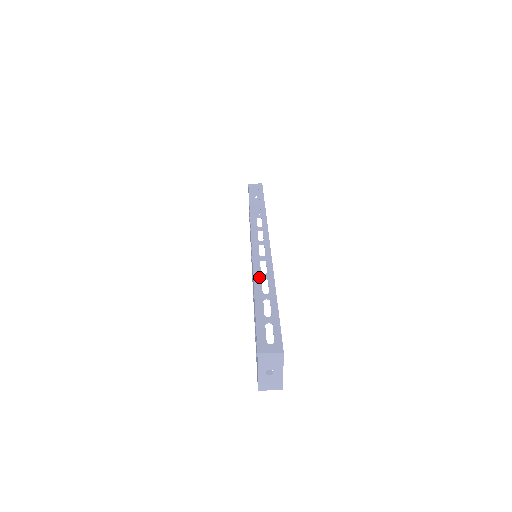
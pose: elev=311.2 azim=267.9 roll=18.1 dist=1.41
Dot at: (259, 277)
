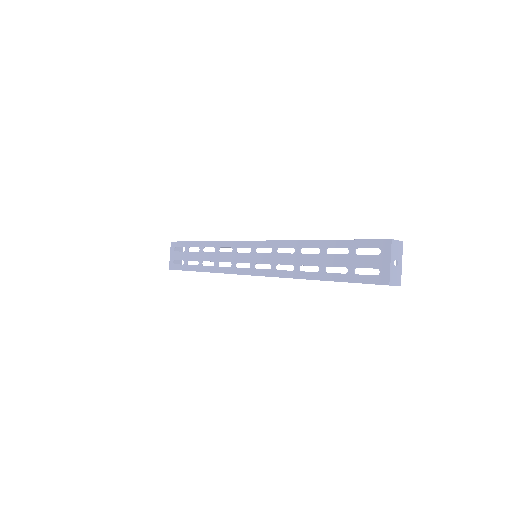
Dot at: occluded
